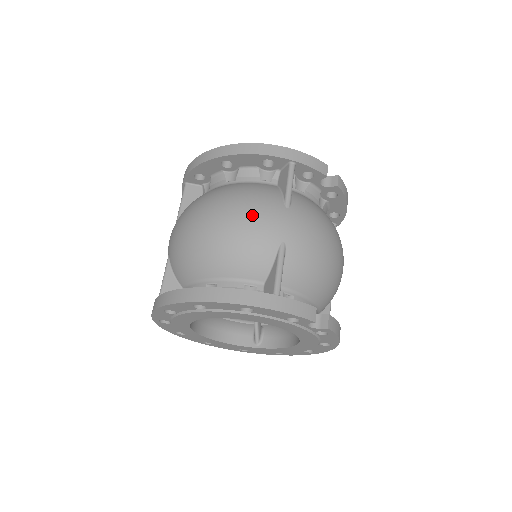
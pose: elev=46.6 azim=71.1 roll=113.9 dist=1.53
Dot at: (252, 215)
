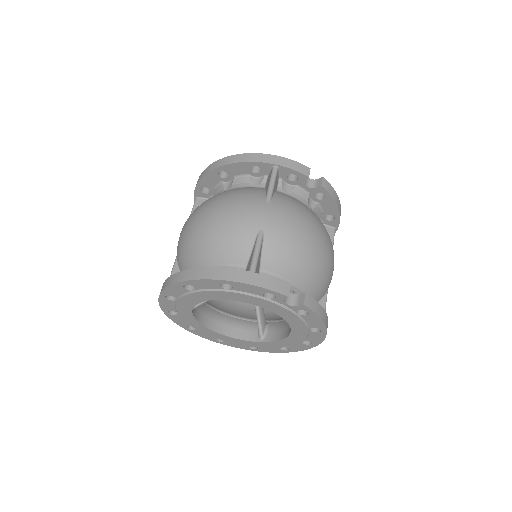
Dot at: (235, 209)
